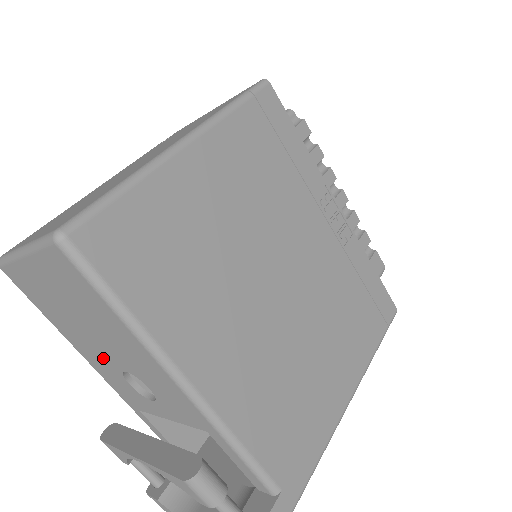
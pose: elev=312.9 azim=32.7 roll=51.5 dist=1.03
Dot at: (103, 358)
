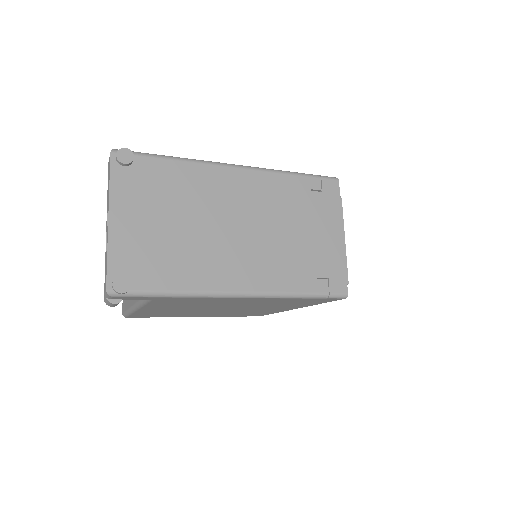
Dot at: occluded
